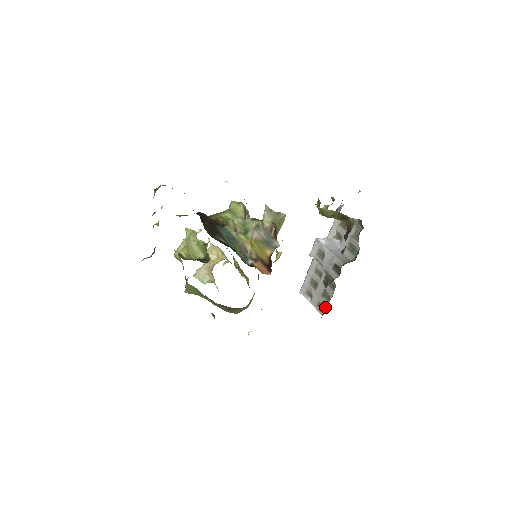
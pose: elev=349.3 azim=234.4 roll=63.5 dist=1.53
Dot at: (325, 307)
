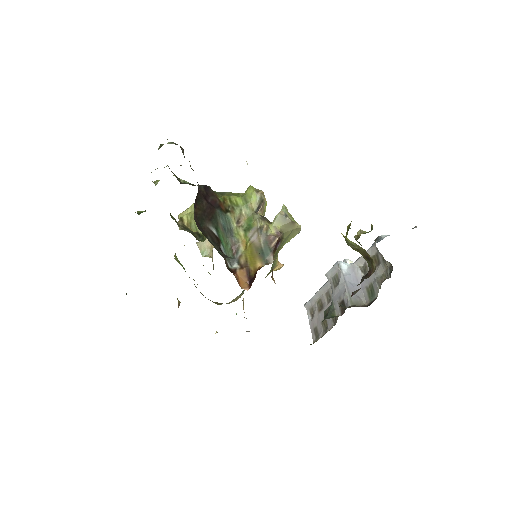
Dot at: (319, 336)
